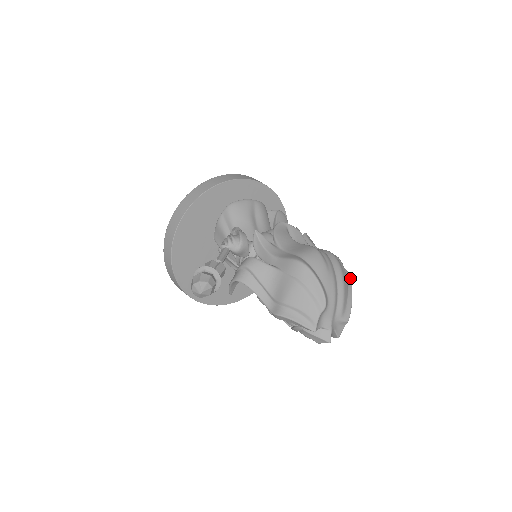
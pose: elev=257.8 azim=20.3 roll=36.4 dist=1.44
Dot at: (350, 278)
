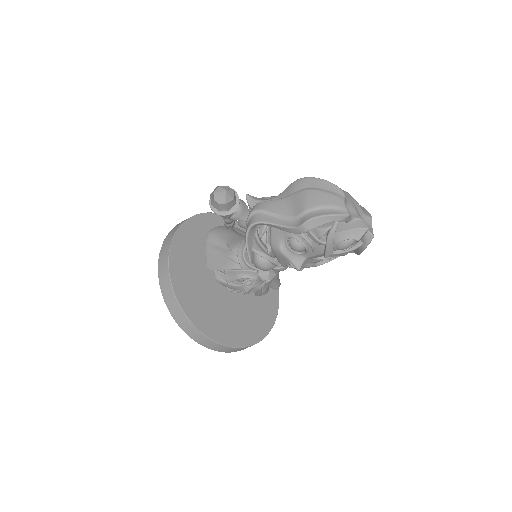
Dot at: occluded
